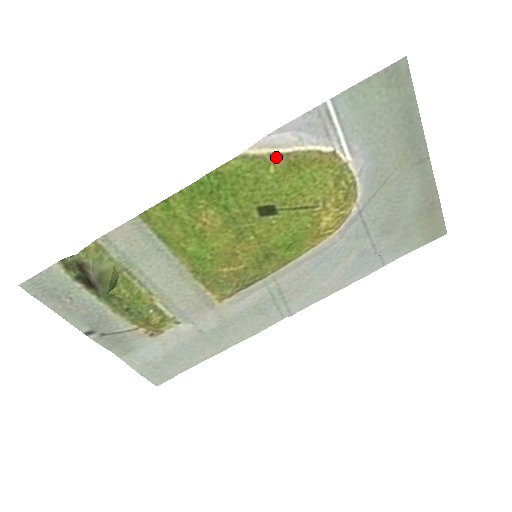
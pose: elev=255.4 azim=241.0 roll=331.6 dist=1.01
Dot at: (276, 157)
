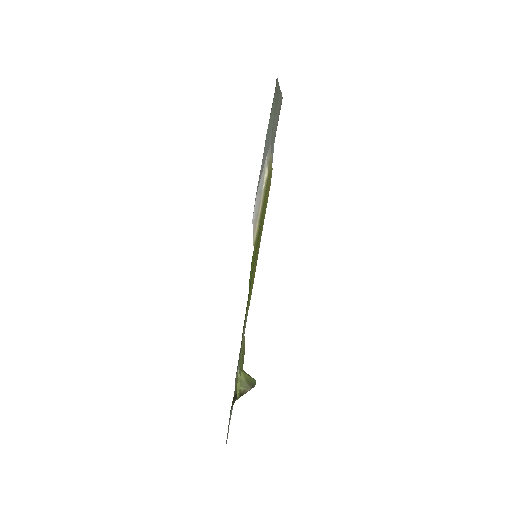
Dot at: (260, 218)
